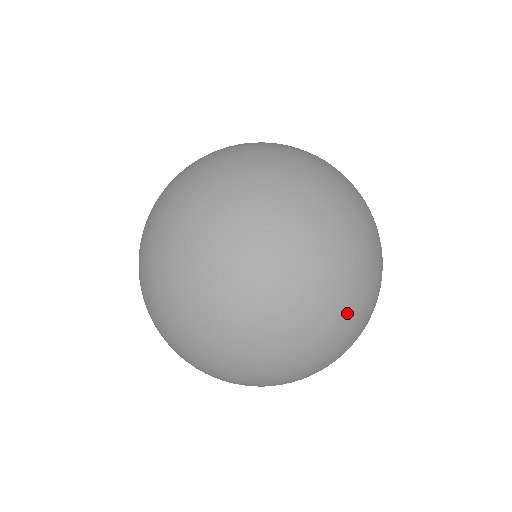
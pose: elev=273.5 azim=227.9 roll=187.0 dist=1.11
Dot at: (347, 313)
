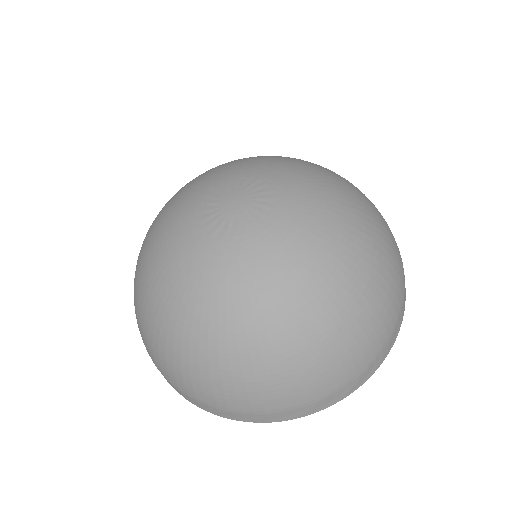
Dot at: (356, 286)
